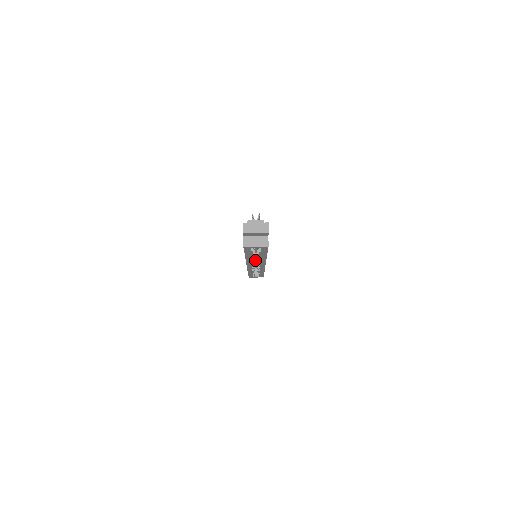
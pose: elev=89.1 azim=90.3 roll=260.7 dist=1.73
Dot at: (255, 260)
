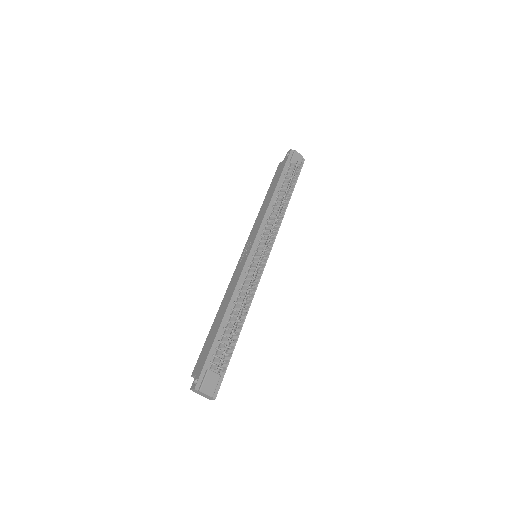
Dot at: (270, 220)
